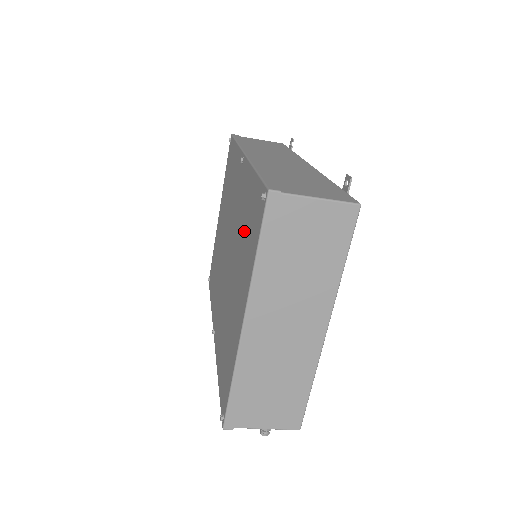
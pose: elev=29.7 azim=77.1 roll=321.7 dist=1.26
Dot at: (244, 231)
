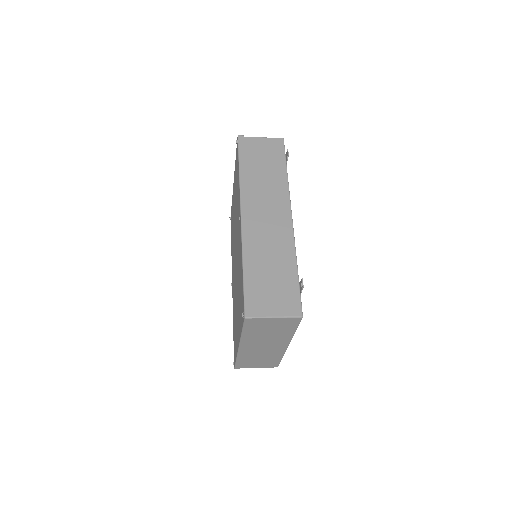
Dot at: (239, 288)
